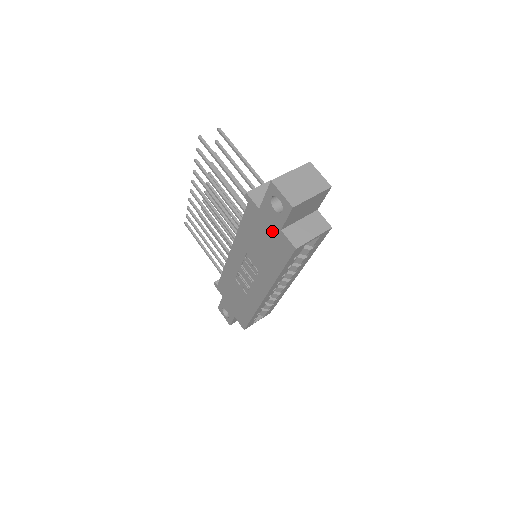
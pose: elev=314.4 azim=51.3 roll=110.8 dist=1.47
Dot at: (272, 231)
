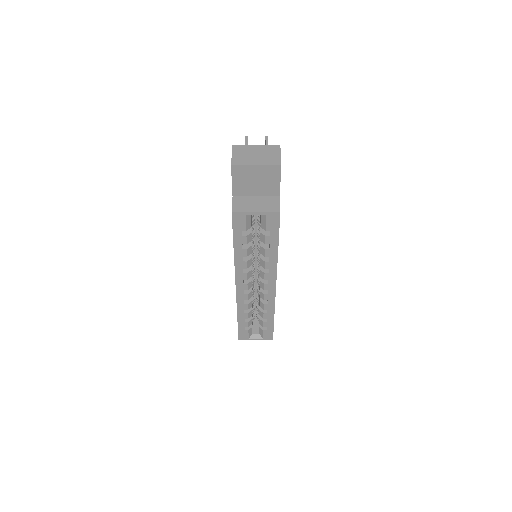
Dot at: occluded
